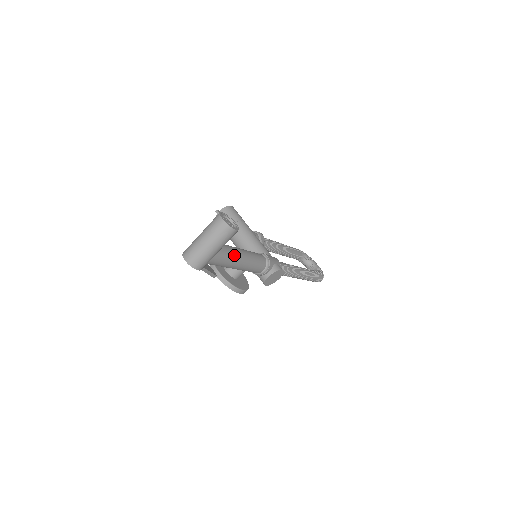
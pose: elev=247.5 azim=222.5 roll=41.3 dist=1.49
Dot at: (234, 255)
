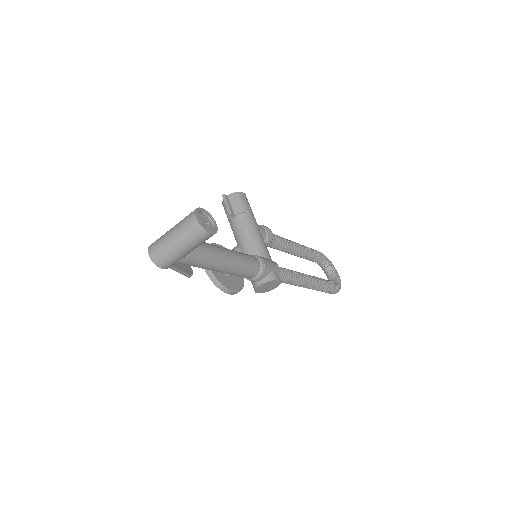
Dot at: (214, 257)
